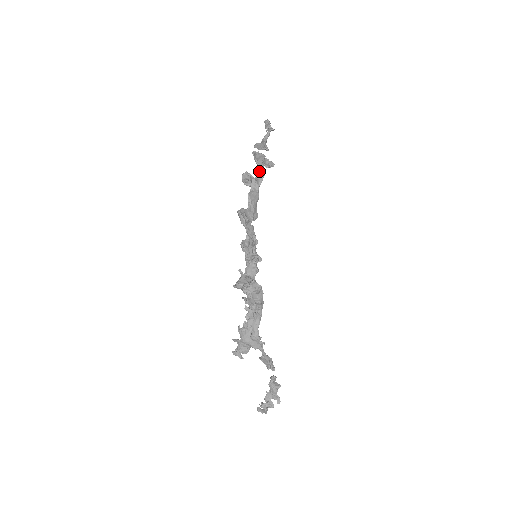
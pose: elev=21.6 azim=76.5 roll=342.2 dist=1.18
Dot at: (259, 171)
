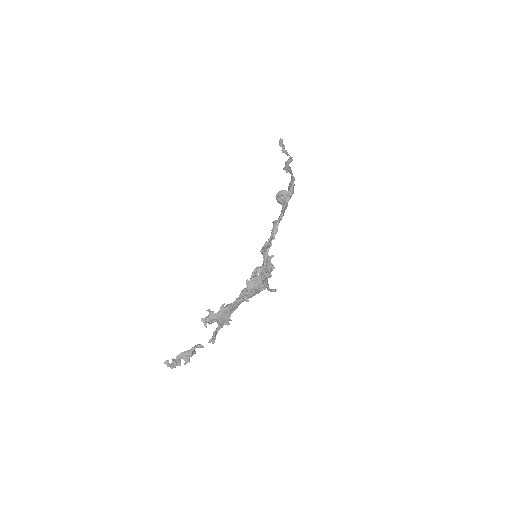
Dot at: (290, 195)
